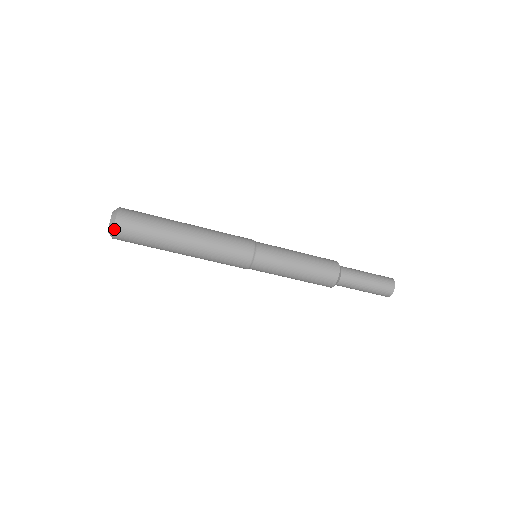
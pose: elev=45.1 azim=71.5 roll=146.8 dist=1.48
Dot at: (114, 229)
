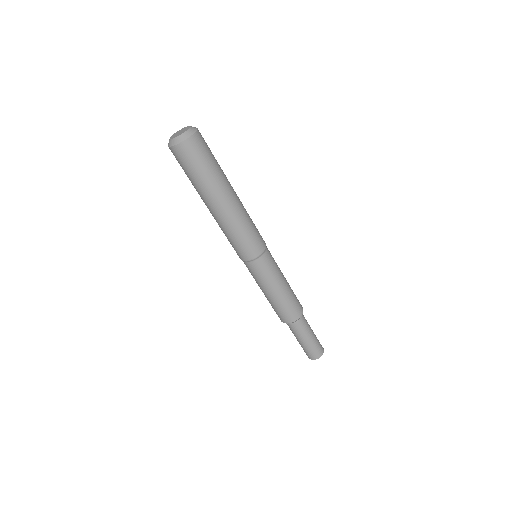
Dot at: (187, 139)
